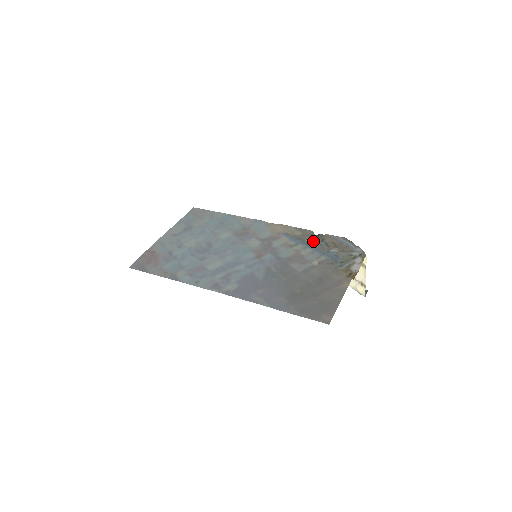
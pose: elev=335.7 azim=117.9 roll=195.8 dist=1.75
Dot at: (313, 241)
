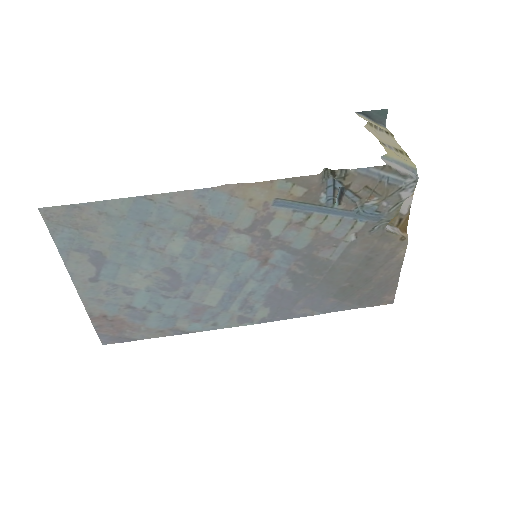
Dot at: (331, 195)
